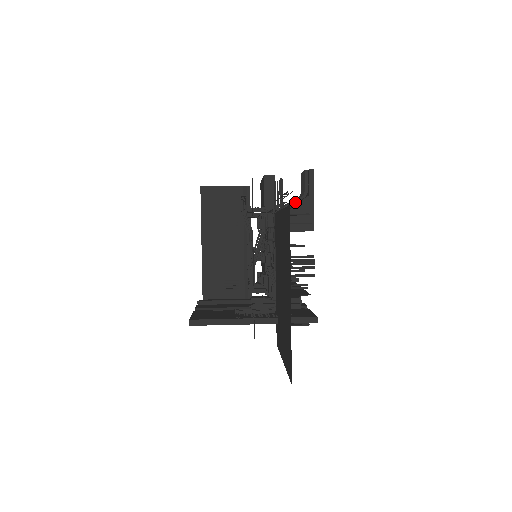
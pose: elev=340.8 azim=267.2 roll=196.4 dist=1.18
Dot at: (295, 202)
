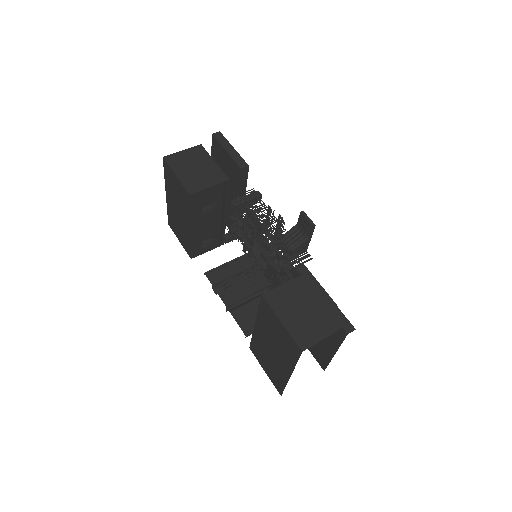
Dot at: (299, 243)
